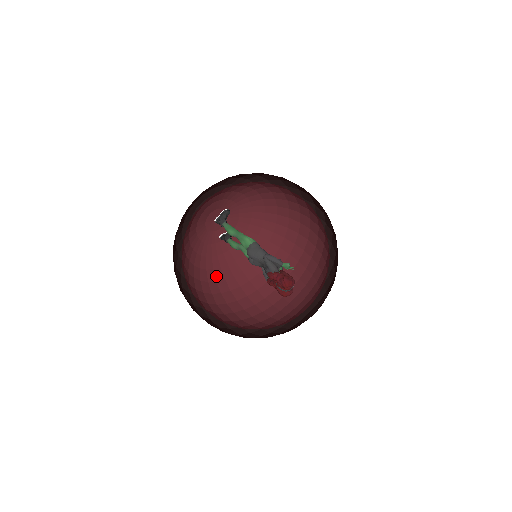
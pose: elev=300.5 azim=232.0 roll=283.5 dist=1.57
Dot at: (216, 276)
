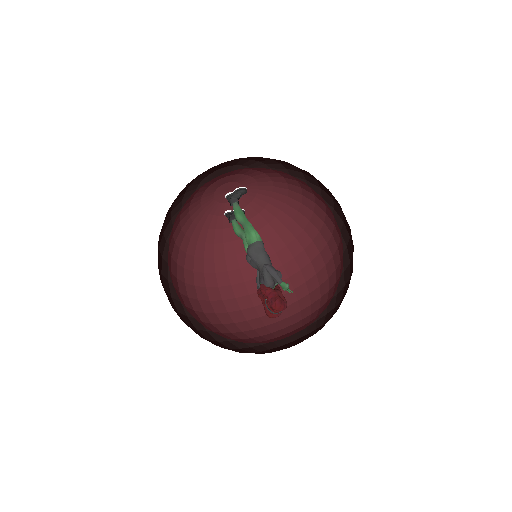
Dot at: (206, 252)
